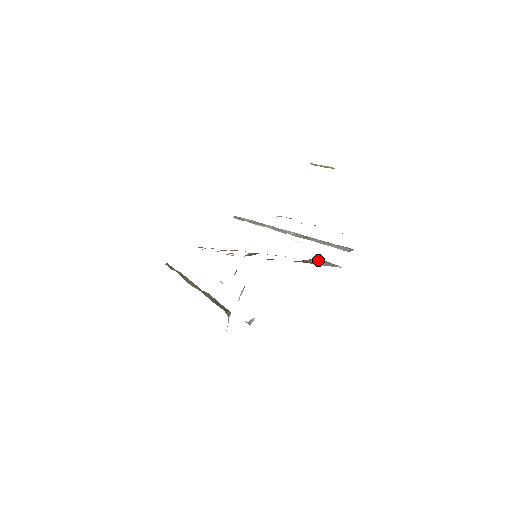
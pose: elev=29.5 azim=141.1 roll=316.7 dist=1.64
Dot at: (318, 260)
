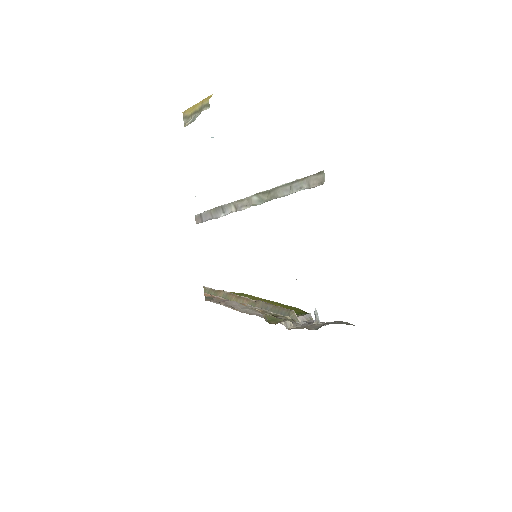
Dot at: occluded
